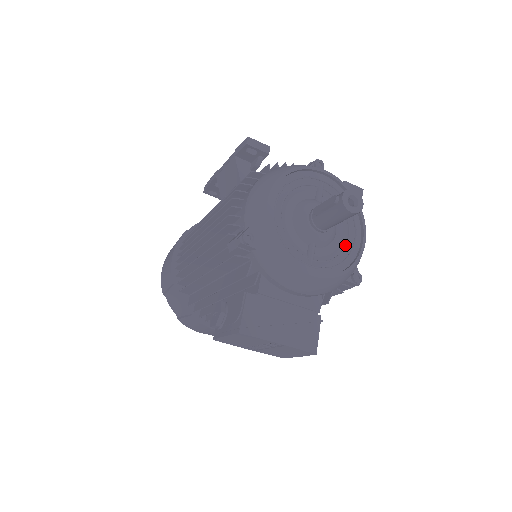
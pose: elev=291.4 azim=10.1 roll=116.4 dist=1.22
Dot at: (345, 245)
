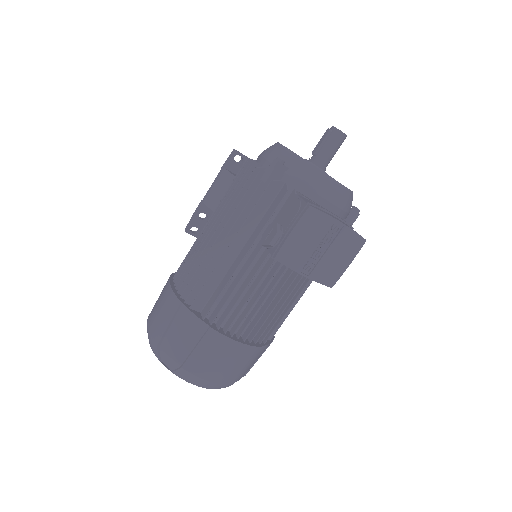
Dot at: occluded
